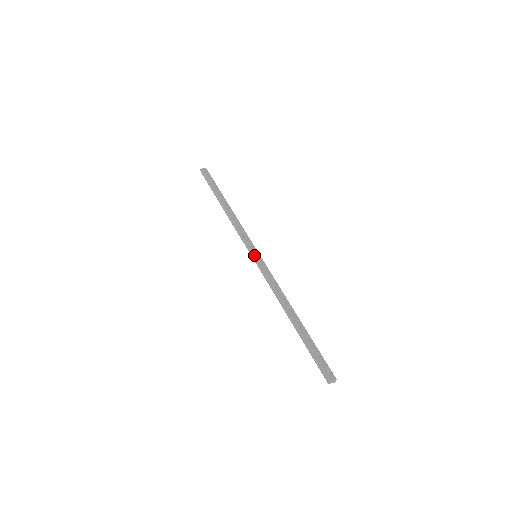
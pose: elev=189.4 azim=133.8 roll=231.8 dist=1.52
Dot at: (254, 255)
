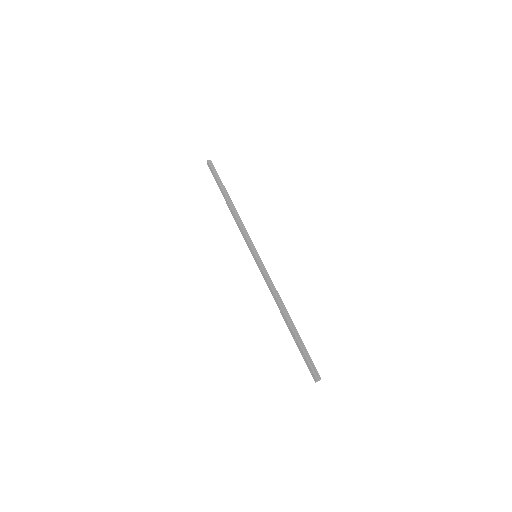
Dot at: (257, 254)
